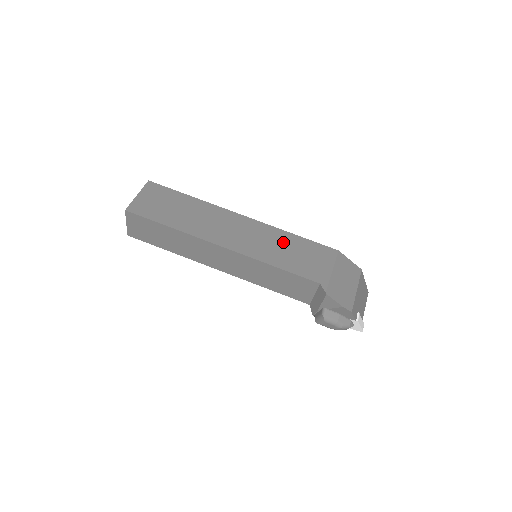
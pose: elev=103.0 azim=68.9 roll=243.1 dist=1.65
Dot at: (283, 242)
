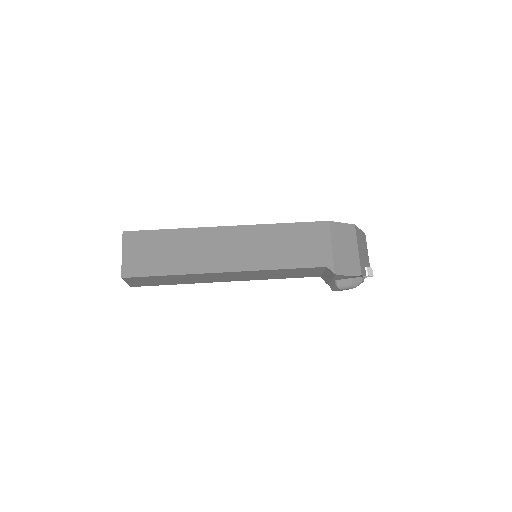
Dot at: (277, 238)
